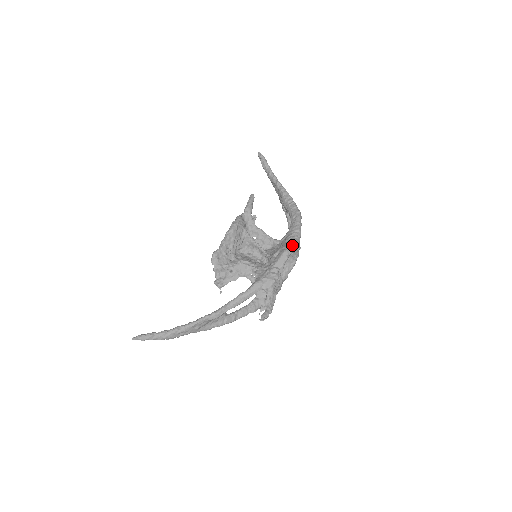
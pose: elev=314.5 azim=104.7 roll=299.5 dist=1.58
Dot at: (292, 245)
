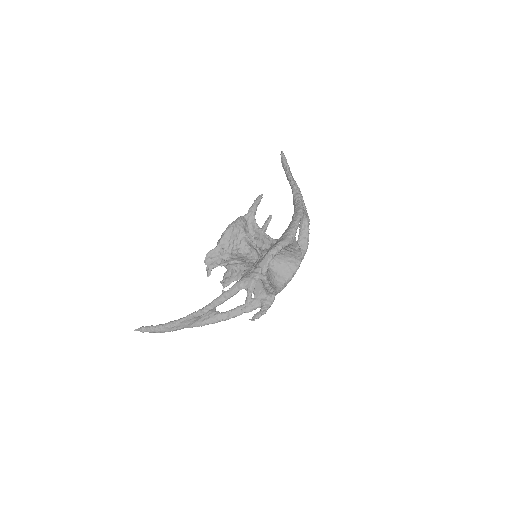
Dot at: (279, 244)
